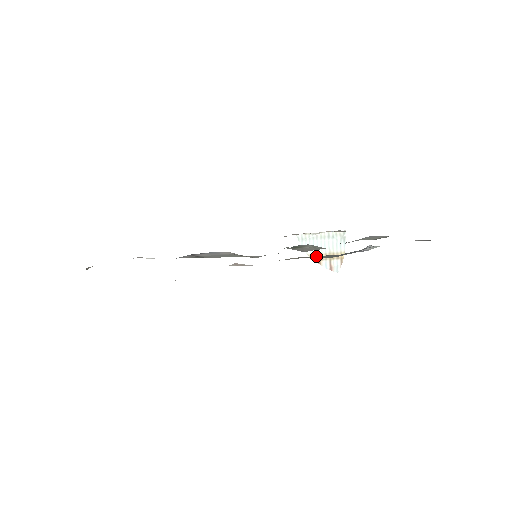
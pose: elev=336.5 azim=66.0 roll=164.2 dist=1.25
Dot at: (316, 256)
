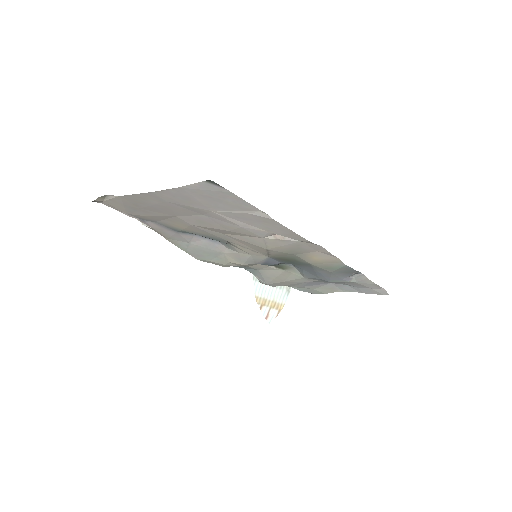
Dot at: (328, 260)
